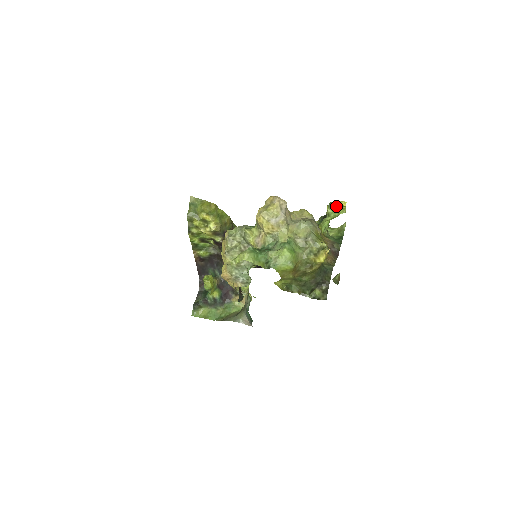
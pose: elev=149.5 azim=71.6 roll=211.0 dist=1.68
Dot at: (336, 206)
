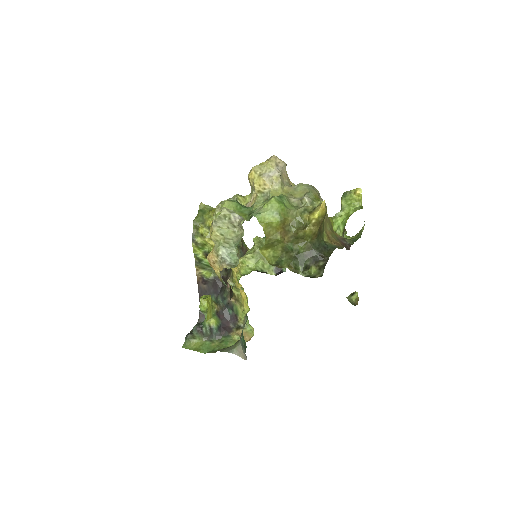
Dot at: (350, 196)
